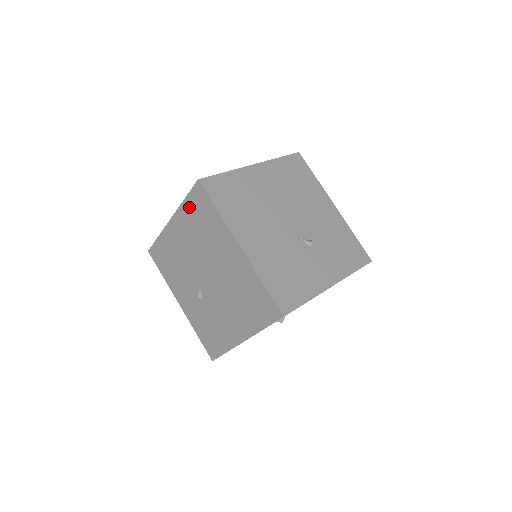
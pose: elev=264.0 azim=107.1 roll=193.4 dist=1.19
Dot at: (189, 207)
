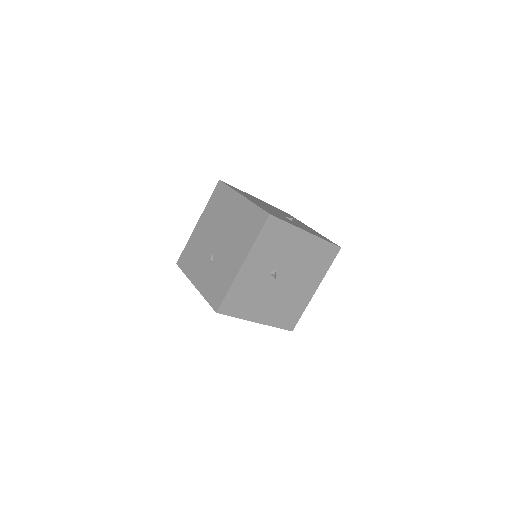
Dot at: (212, 202)
